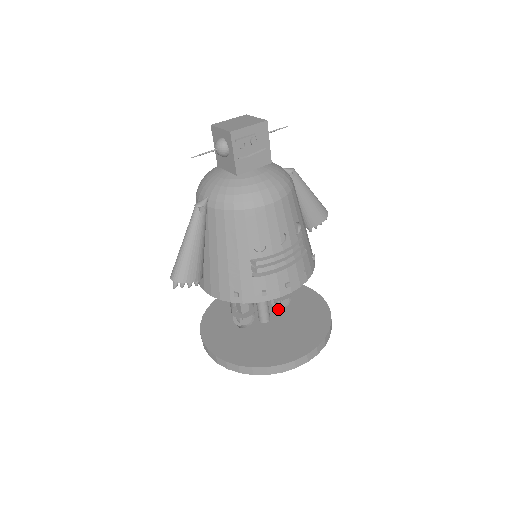
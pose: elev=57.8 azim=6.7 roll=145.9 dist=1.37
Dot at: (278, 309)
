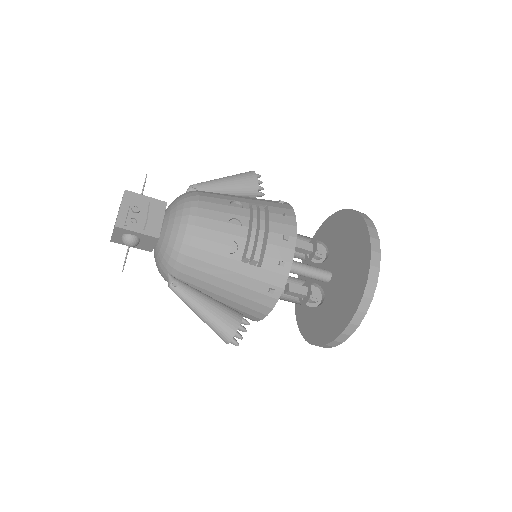
Dot at: occluded
